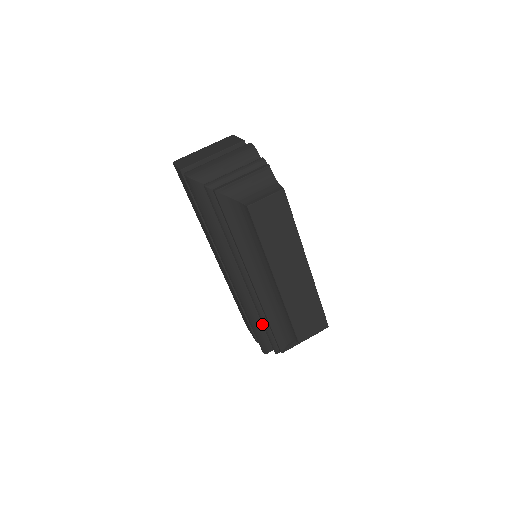
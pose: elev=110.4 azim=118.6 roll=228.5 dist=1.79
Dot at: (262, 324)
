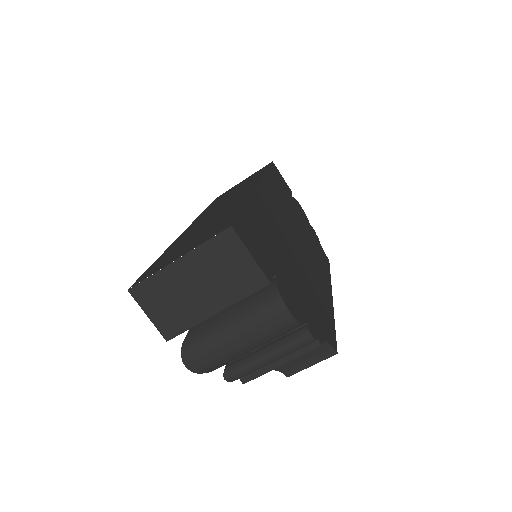
Dot at: occluded
